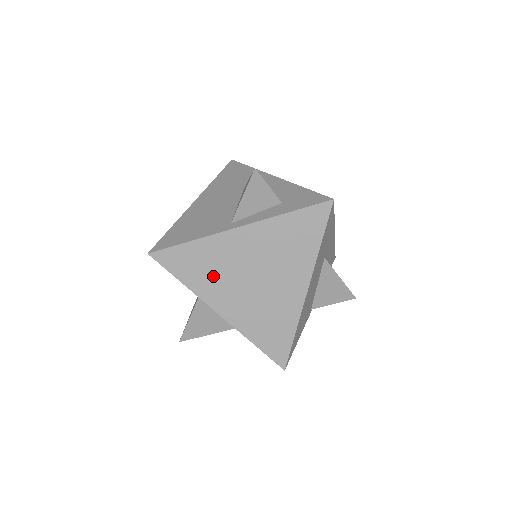
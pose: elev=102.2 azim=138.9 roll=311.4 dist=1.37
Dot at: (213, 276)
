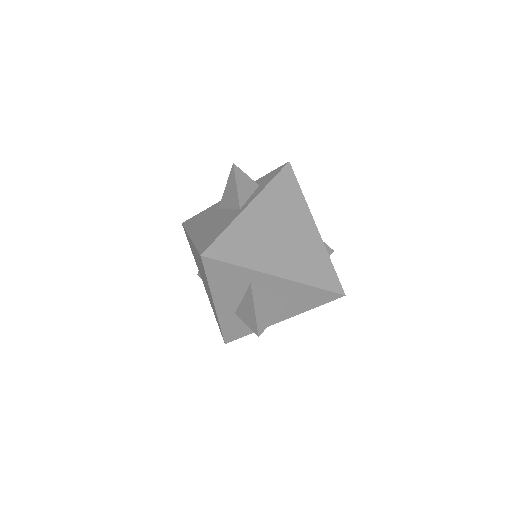
Dot at: (255, 248)
